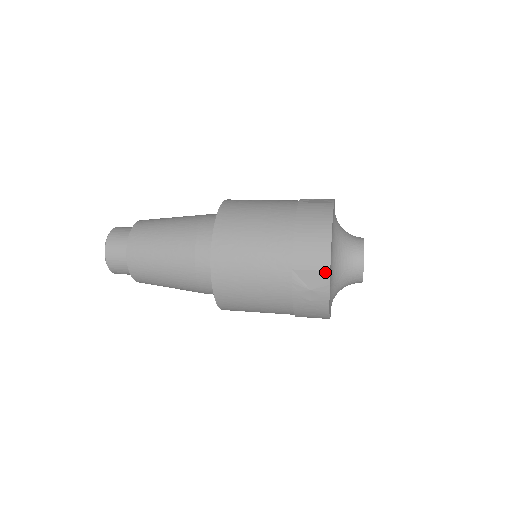
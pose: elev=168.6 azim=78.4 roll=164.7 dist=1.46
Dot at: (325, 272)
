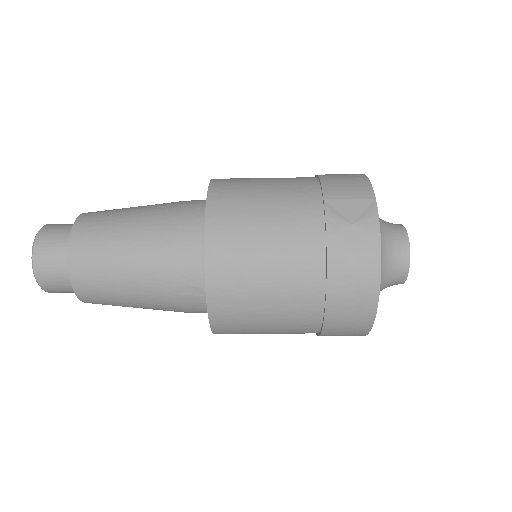
Dot at: (369, 200)
